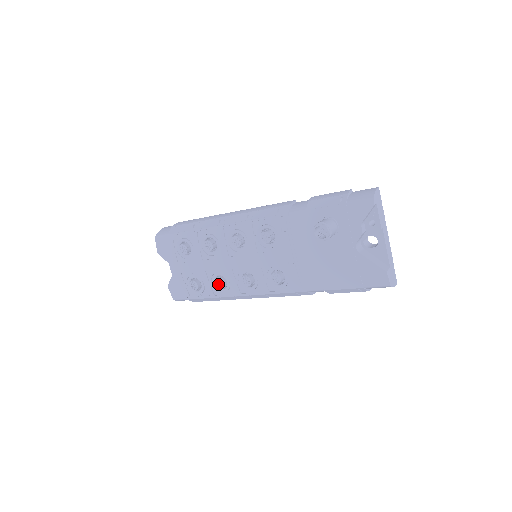
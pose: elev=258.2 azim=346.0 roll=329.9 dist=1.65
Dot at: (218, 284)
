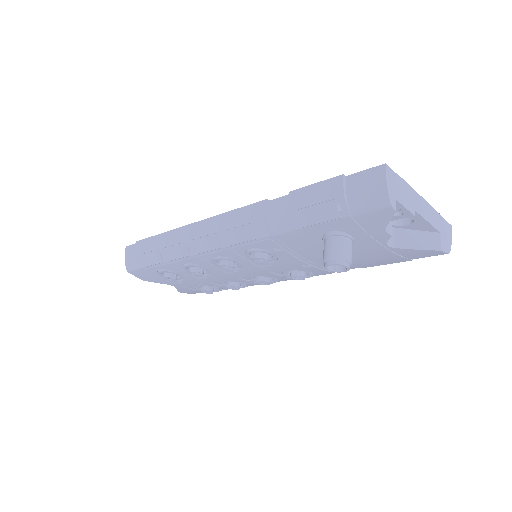
Dot at: (233, 288)
